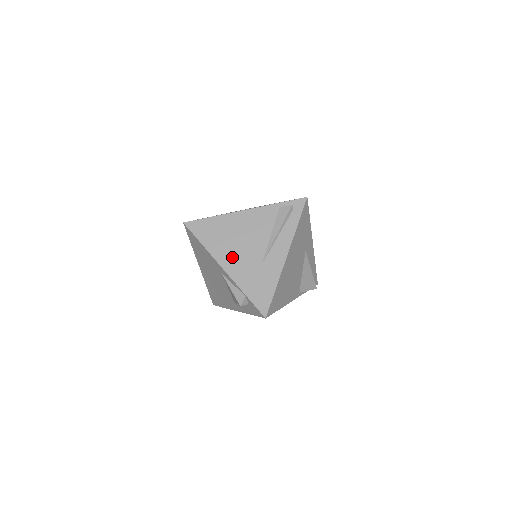
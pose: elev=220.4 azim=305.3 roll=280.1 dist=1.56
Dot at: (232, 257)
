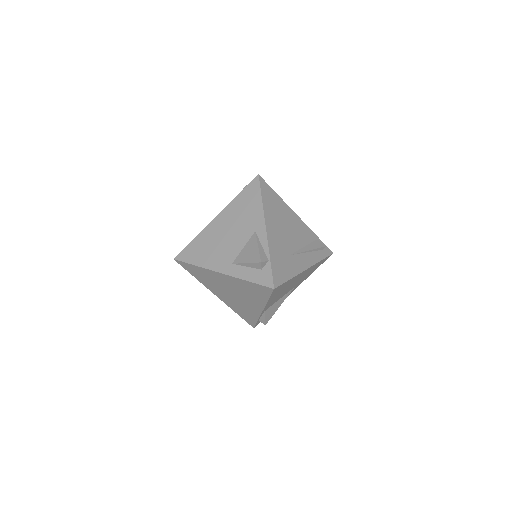
Dot at: (276, 229)
